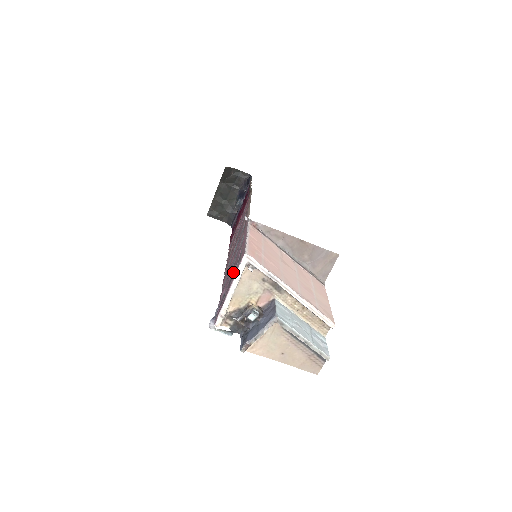
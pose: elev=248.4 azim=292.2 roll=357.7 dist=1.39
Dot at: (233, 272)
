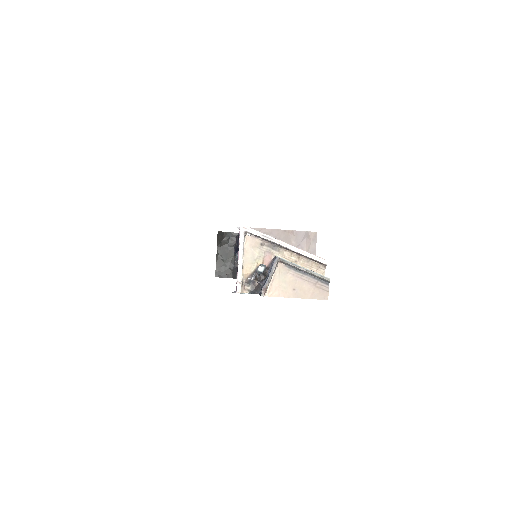
Dot at: occluded
